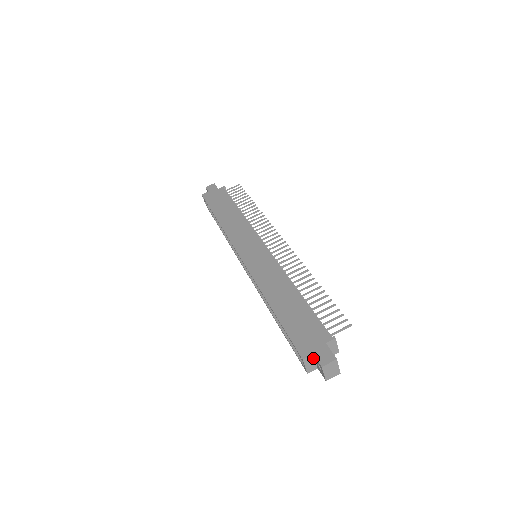
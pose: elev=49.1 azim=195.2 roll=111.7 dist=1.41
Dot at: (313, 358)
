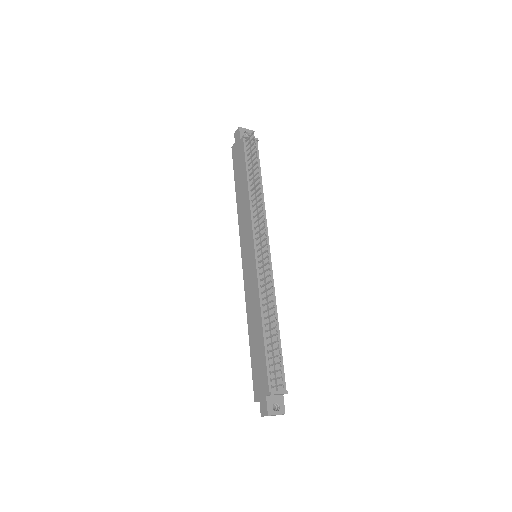
Dot at: occluded
